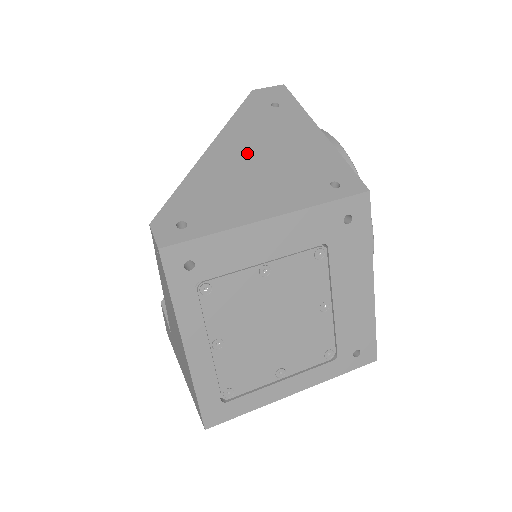
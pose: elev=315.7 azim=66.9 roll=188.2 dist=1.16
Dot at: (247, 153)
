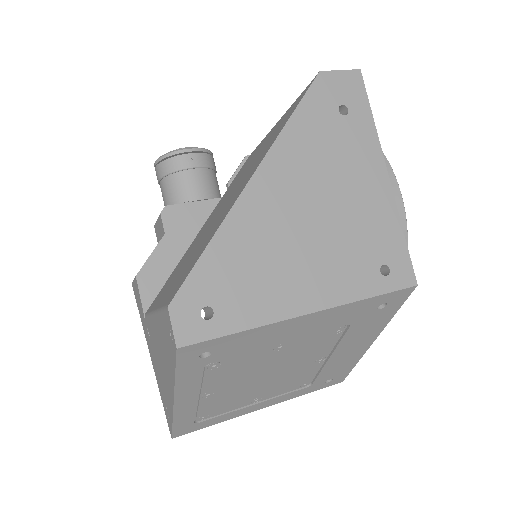
Dot at: (297, 198)
